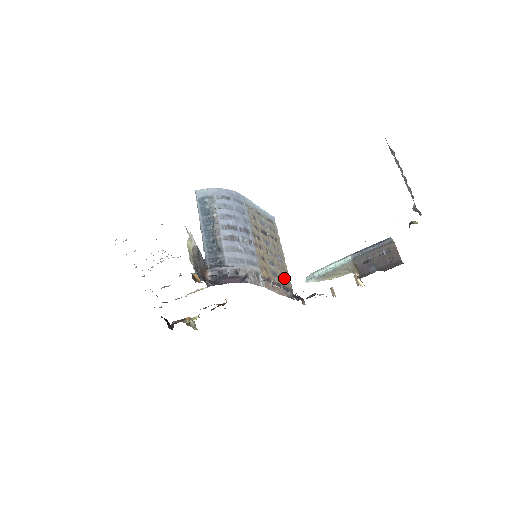
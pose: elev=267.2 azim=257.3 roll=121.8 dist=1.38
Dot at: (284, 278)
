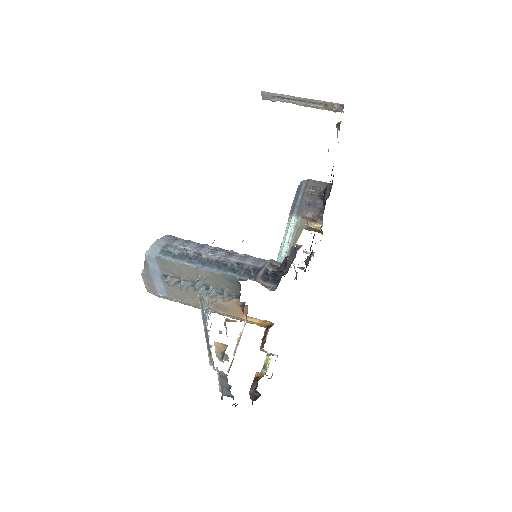
Dot at: occluded
